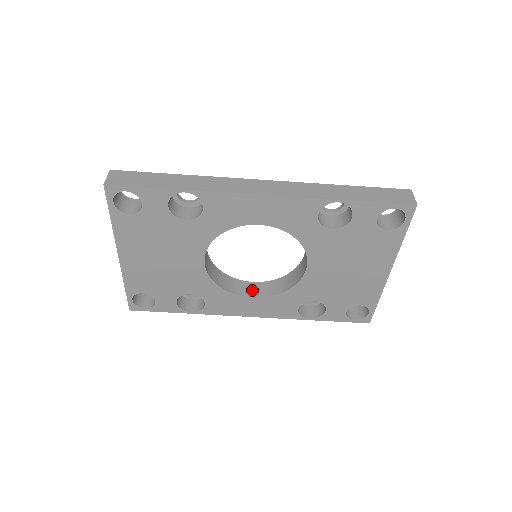
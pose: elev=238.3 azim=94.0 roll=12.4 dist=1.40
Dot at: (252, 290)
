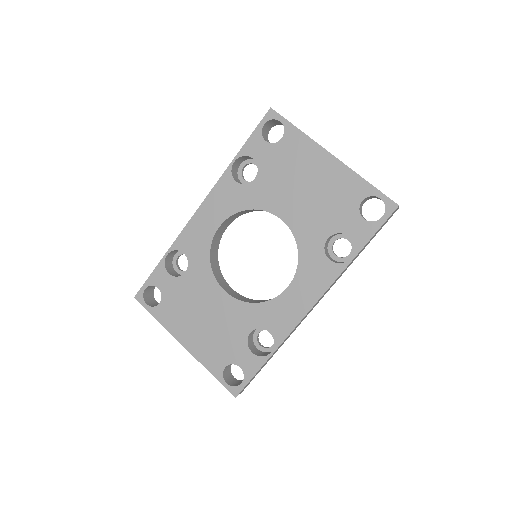
Dot at: occluded
